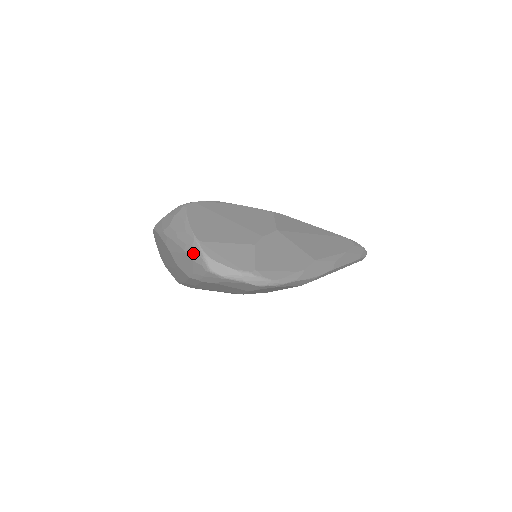
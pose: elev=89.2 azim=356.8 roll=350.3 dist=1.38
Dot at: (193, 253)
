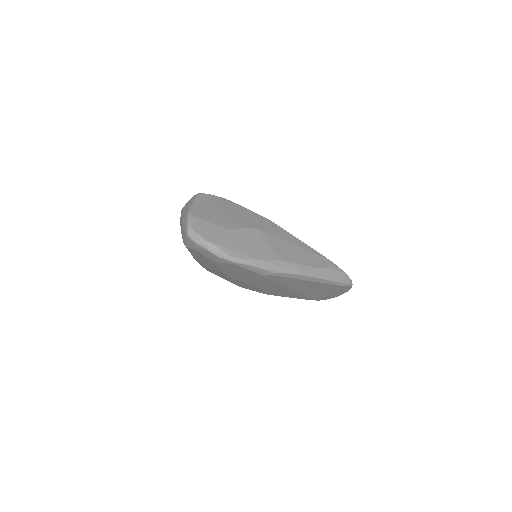
Dot at: (184, 222)
